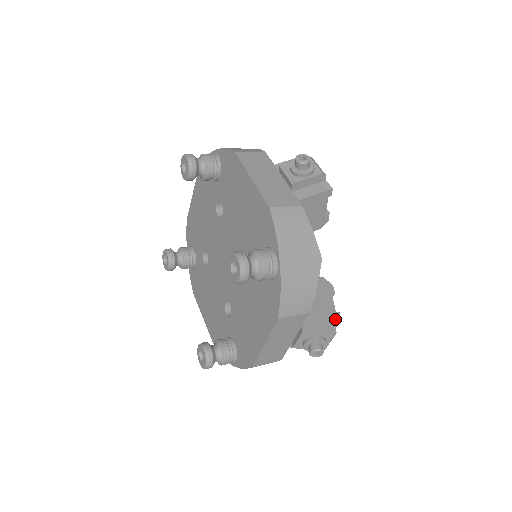
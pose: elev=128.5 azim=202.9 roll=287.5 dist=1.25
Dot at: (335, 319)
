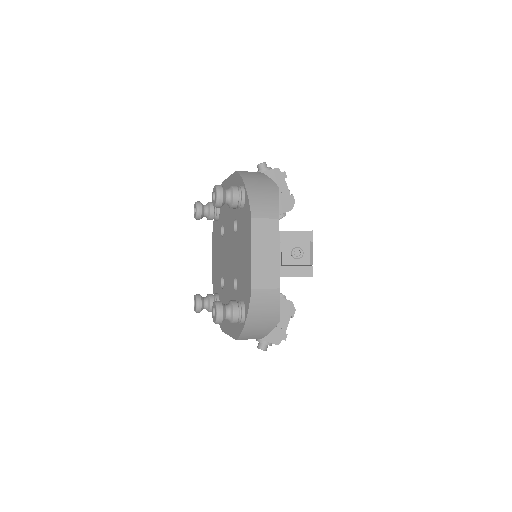
Dot at: occluded
